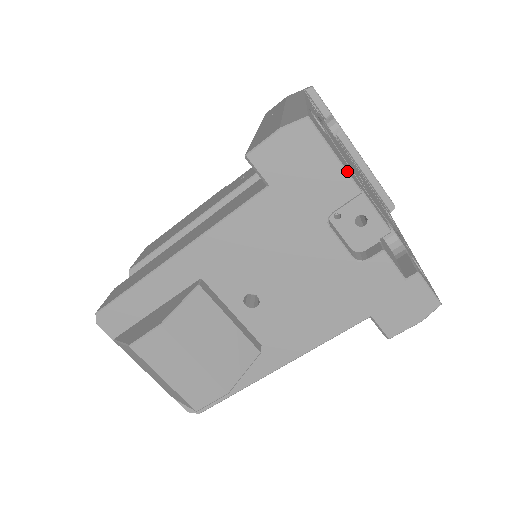
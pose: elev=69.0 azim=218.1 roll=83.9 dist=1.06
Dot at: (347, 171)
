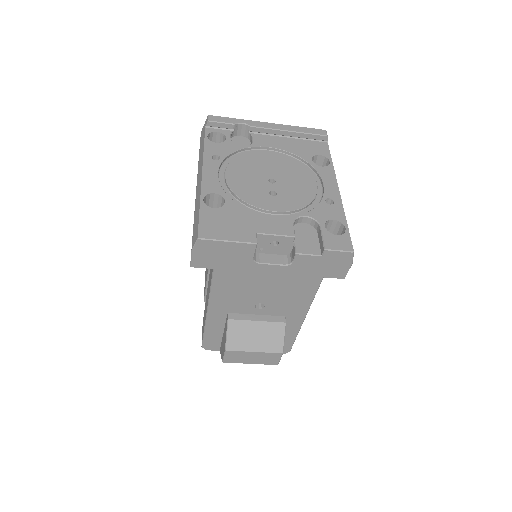
Dot at: (240, 242)
